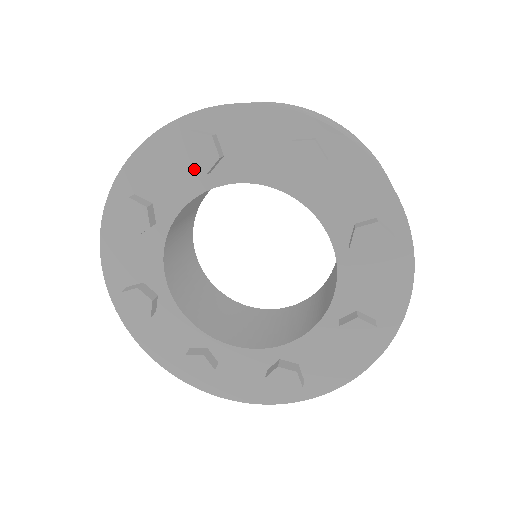
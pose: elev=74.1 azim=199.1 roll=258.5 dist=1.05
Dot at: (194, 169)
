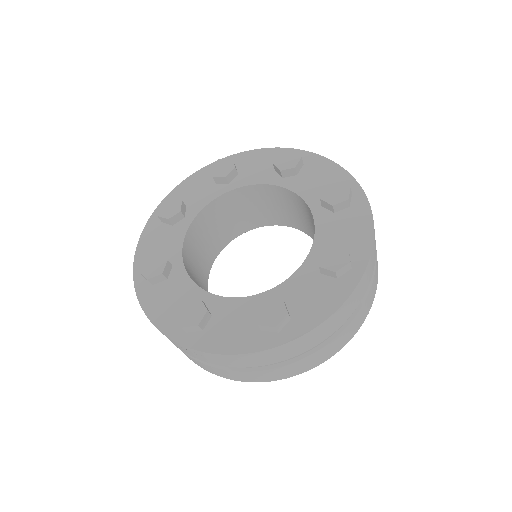
Dot at: (277, 165)
